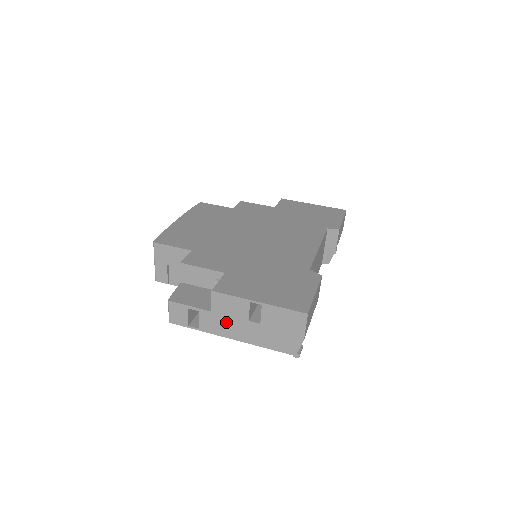
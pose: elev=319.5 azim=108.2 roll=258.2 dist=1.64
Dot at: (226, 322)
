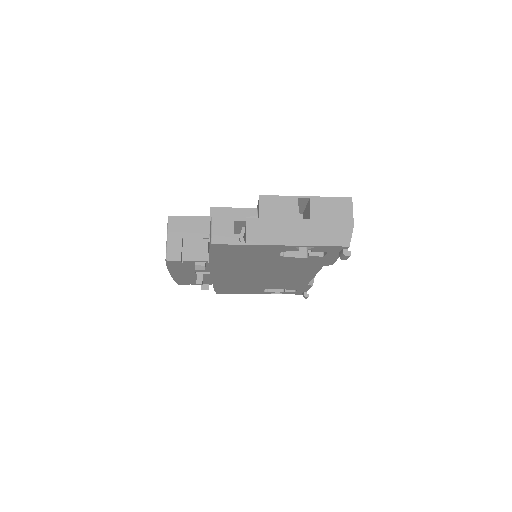
Dot at: (276, 226)
